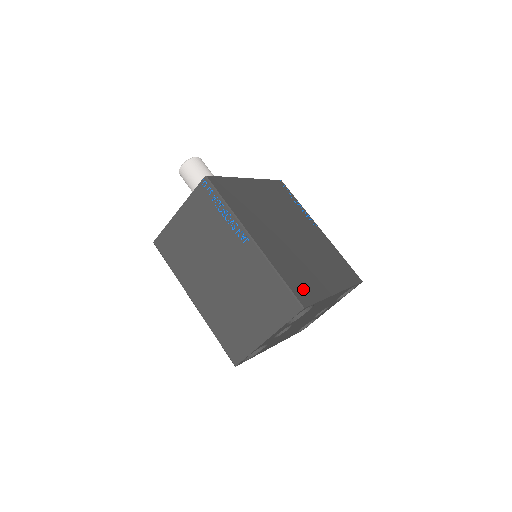
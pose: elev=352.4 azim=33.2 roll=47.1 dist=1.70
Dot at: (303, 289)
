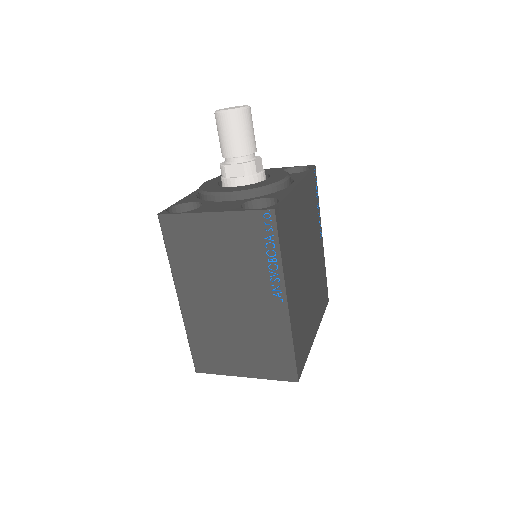
Dot at: (302, 353)
